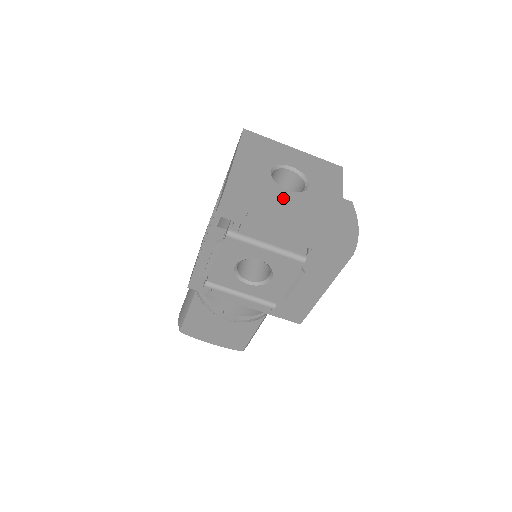
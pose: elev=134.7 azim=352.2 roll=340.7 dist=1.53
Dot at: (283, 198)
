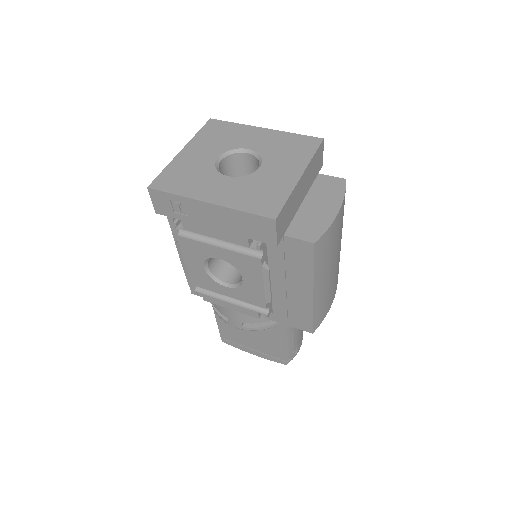
Dot at: (216, 185)
